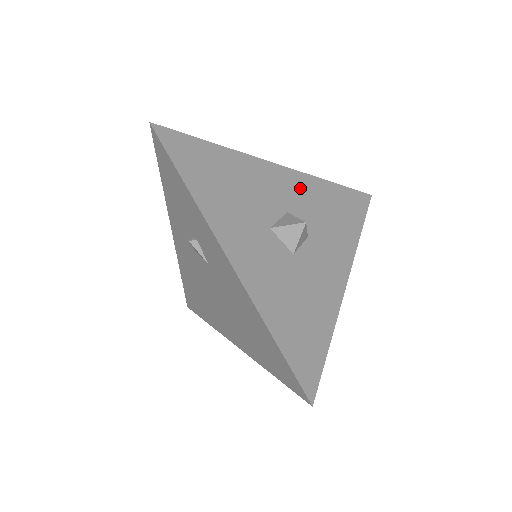
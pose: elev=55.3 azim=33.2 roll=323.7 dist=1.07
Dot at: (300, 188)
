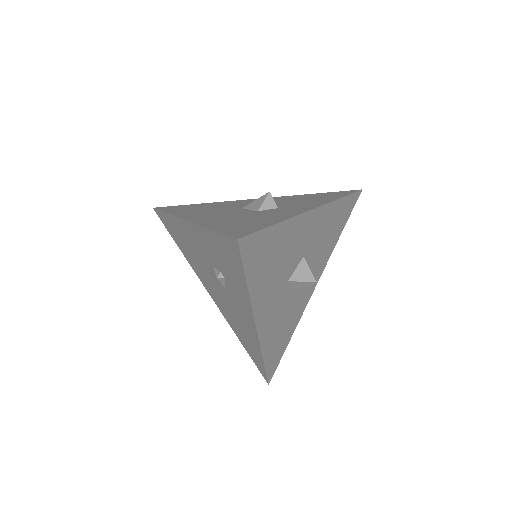
Dot at: (320, 223)
